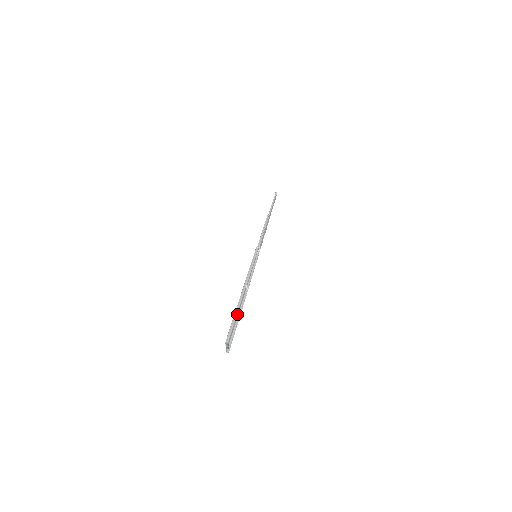
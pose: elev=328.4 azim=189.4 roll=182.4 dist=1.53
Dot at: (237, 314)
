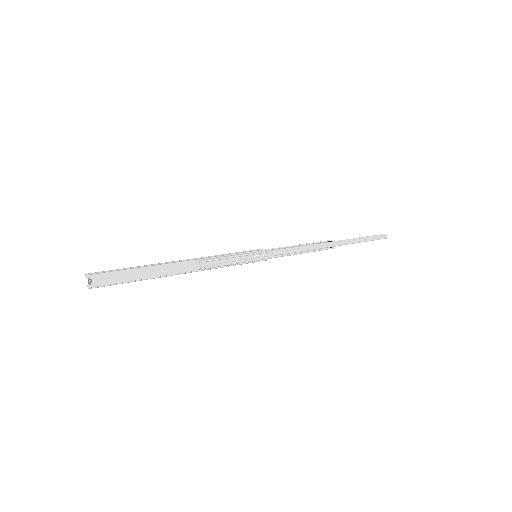
Dot at: (150, 276)
